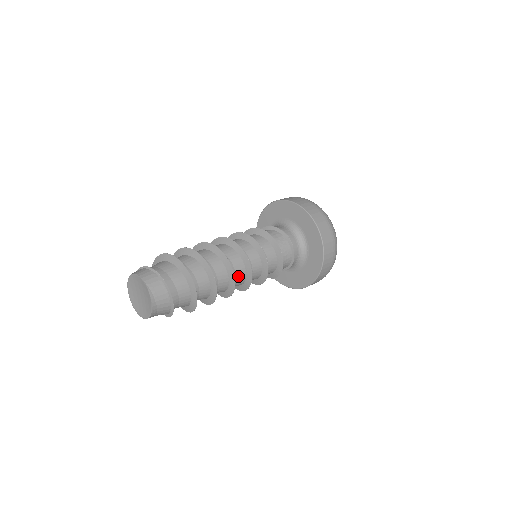
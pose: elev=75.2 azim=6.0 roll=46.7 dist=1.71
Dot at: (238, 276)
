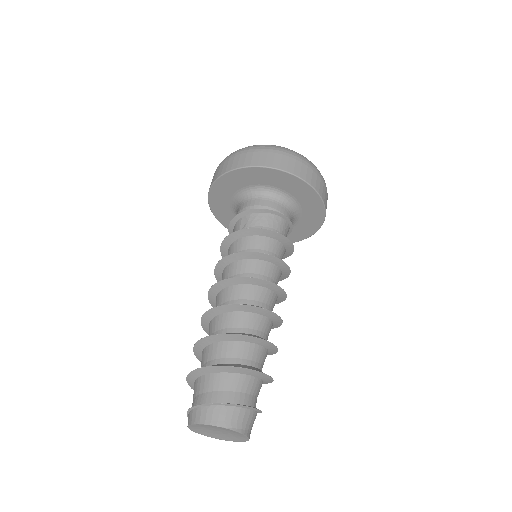
Dot at: (273, 306)
